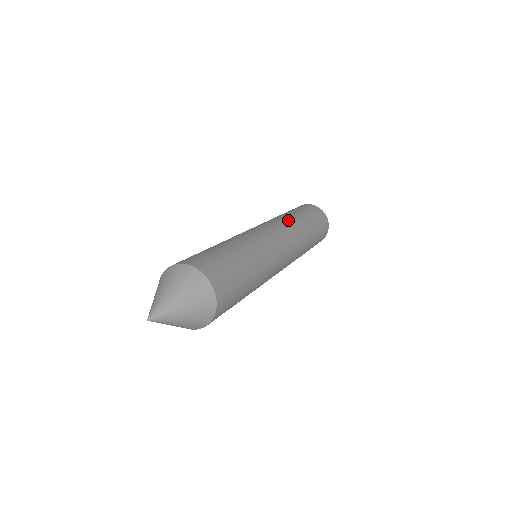
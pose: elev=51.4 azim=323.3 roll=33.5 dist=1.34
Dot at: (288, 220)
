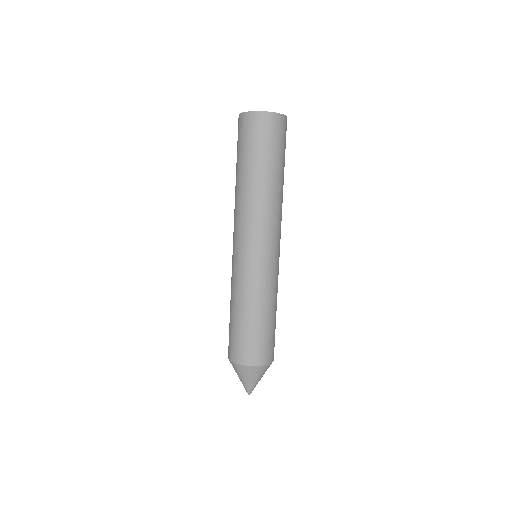
Dot at: occluded
